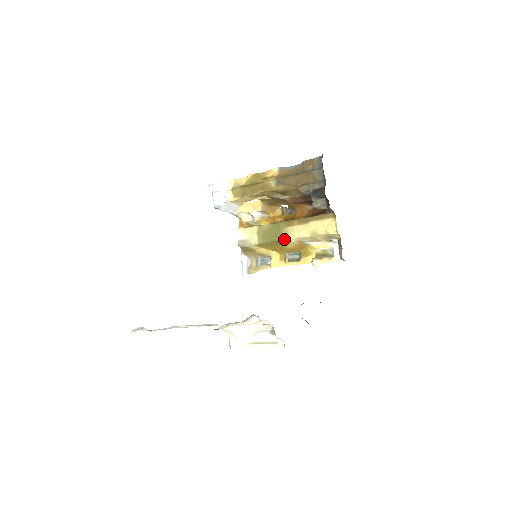
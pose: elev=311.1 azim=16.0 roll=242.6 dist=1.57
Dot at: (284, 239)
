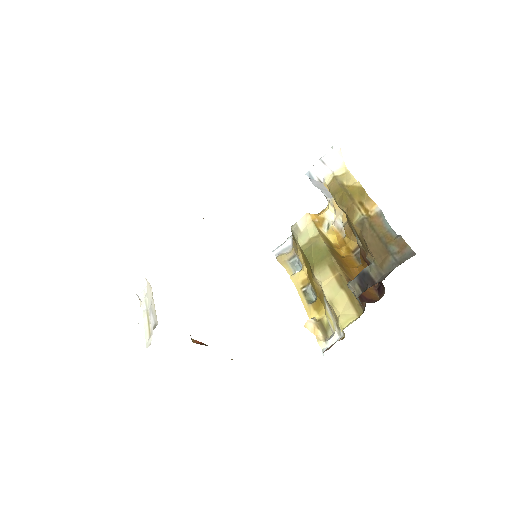
Dot at: (315, 272)
